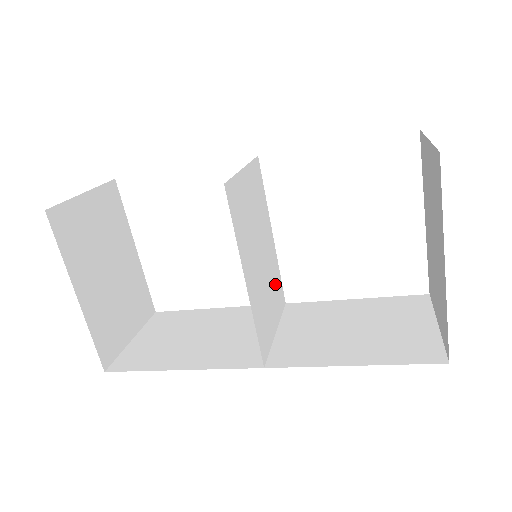
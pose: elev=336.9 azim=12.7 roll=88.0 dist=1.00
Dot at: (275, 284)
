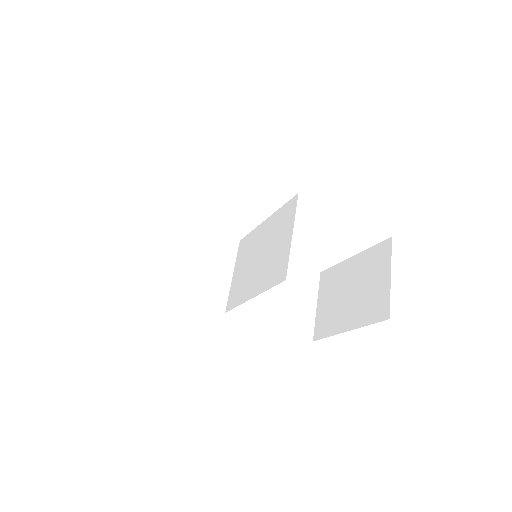
Dot at: (248, 248)
